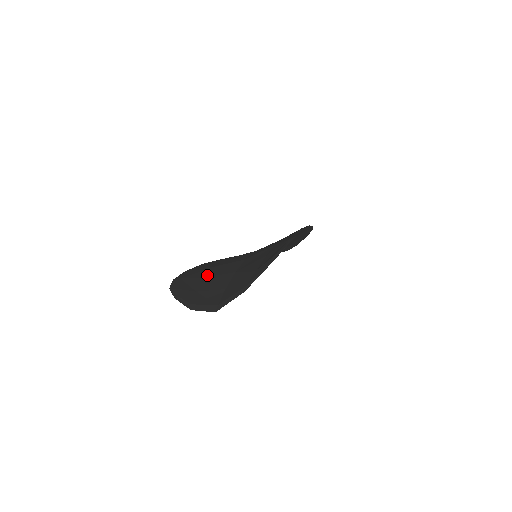
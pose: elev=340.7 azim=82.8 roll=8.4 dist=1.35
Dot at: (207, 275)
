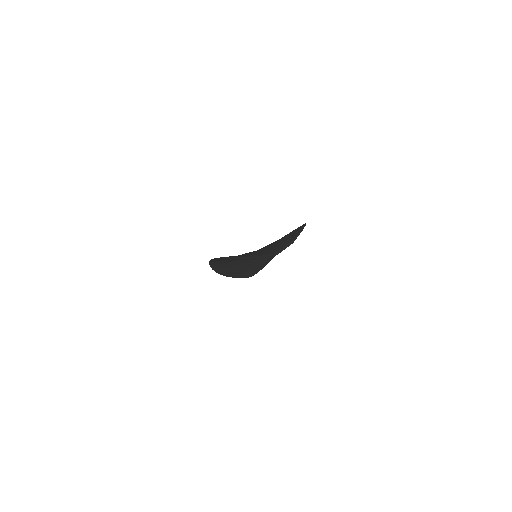
Dot at: occluded
